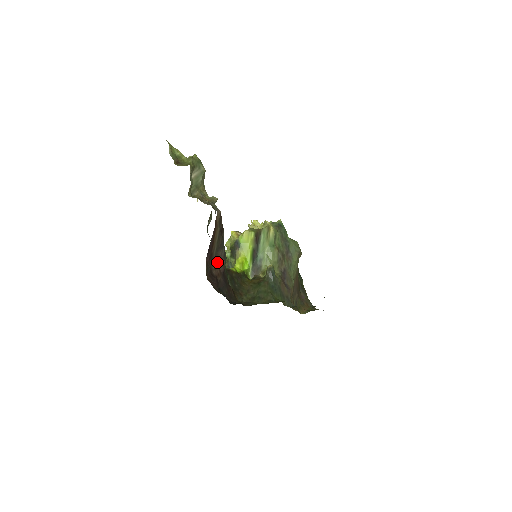
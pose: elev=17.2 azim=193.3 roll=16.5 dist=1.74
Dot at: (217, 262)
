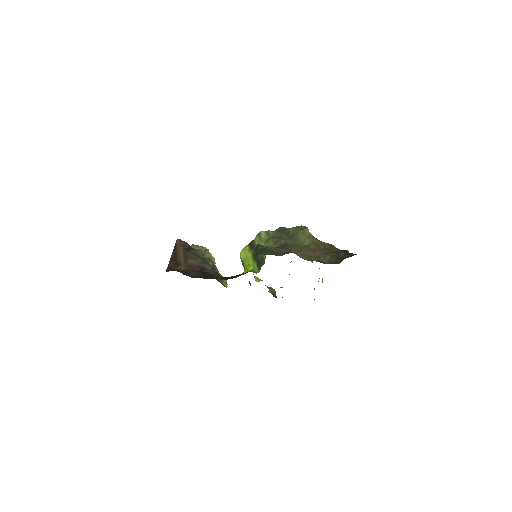
Dot at: (190, 267)
